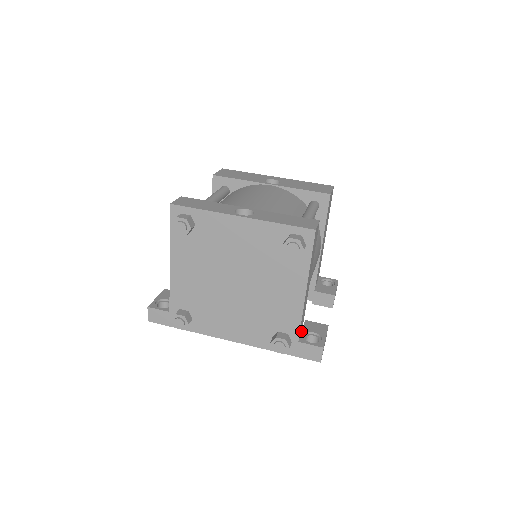
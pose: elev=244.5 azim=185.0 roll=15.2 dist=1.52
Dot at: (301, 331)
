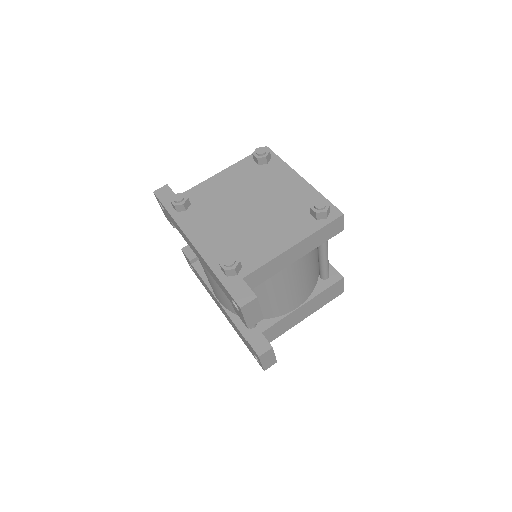
Dot at: occluded
